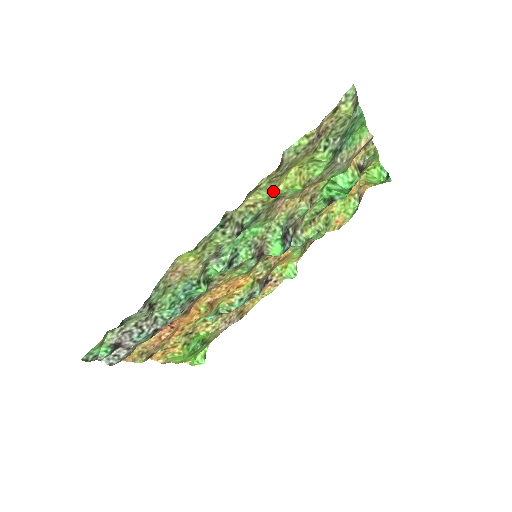
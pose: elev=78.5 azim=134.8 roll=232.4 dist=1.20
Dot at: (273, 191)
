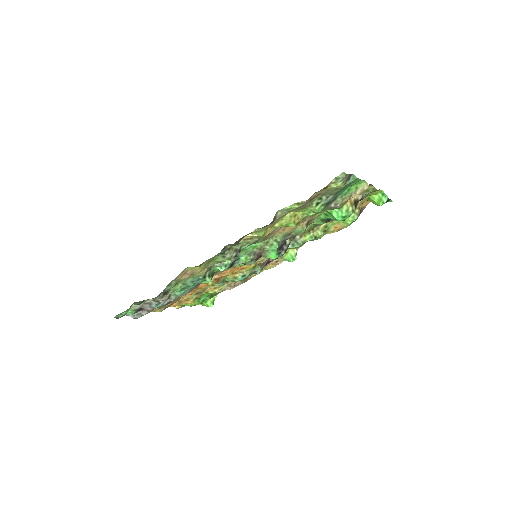
Dot at: (268, 229)
